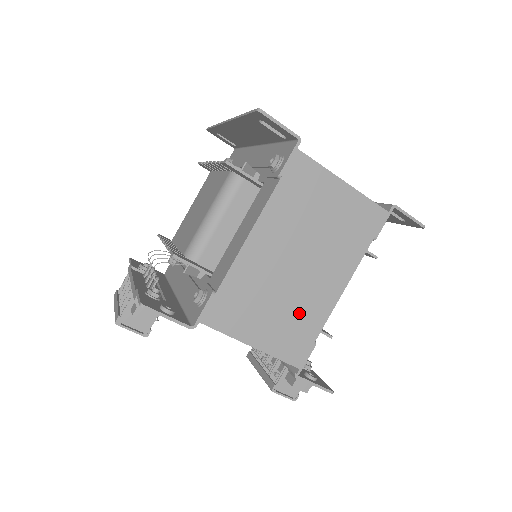
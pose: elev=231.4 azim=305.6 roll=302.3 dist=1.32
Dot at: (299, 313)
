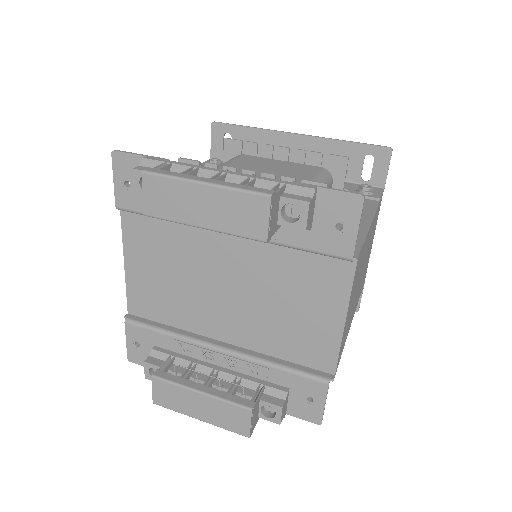
Dot at: (350, 317)
